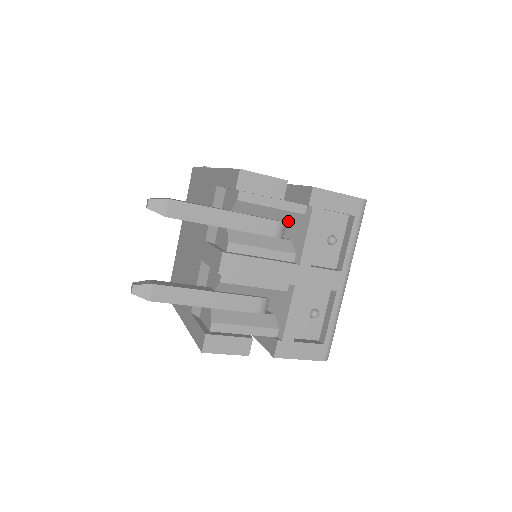
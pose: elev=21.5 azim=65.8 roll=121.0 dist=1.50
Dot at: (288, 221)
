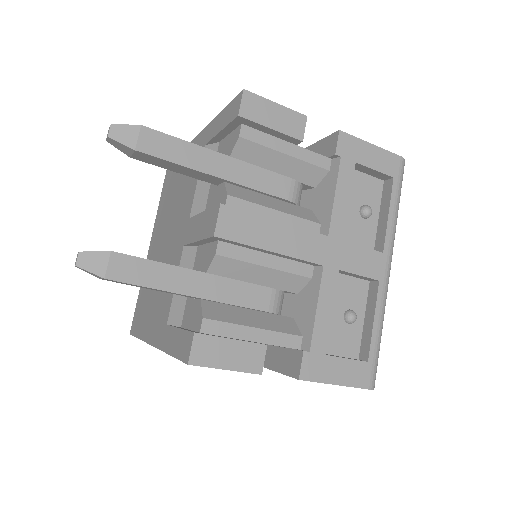
Dot at: (306, 182)
